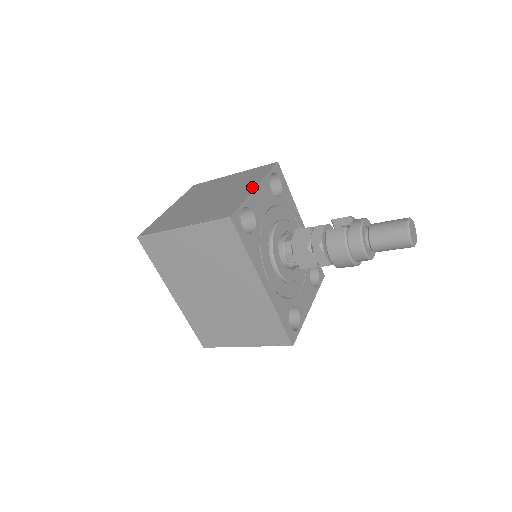
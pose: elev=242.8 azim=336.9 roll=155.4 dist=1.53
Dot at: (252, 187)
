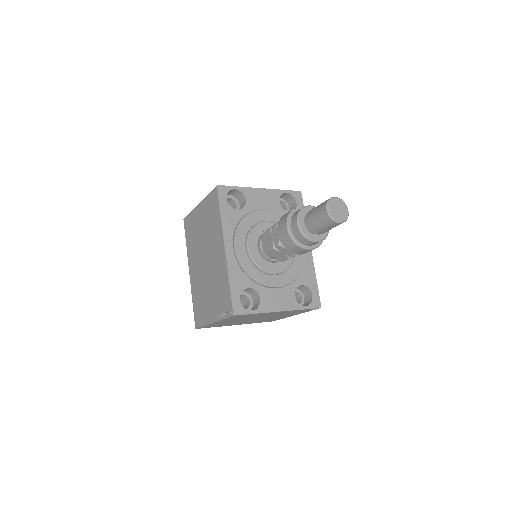
Dot at: (259, 189)
